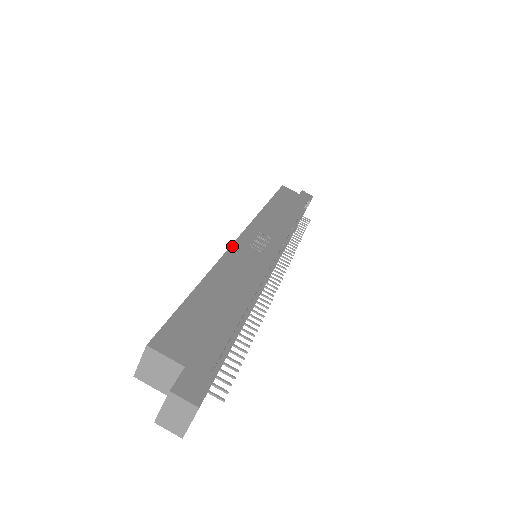
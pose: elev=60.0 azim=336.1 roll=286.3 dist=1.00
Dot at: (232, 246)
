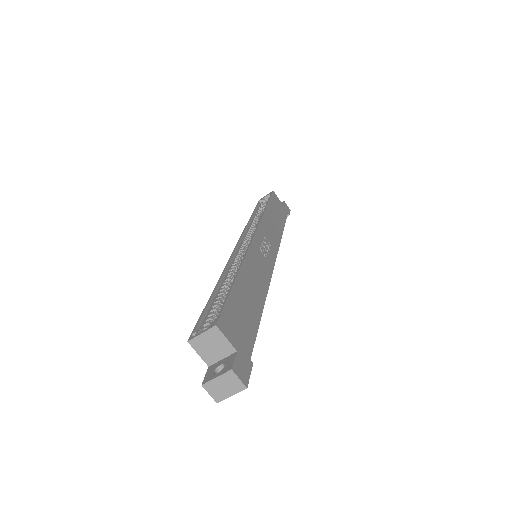
Dot at: (251, 245)
